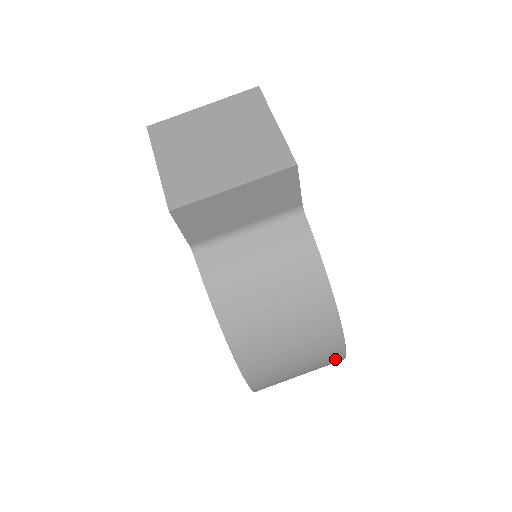
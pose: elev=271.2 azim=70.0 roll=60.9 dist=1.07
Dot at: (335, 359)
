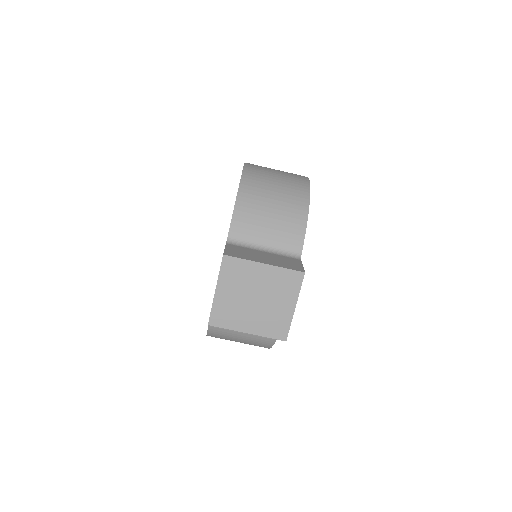
Dot at: occluded
